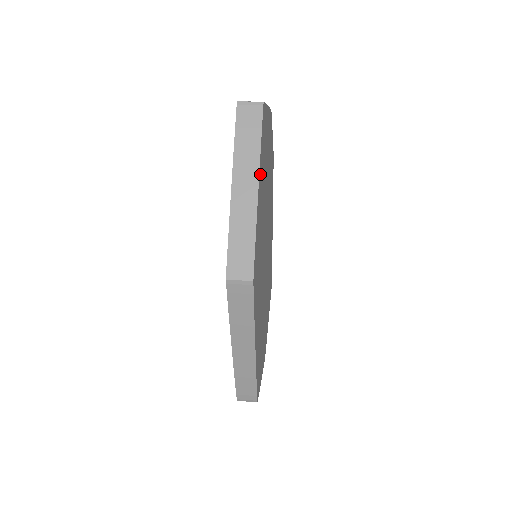
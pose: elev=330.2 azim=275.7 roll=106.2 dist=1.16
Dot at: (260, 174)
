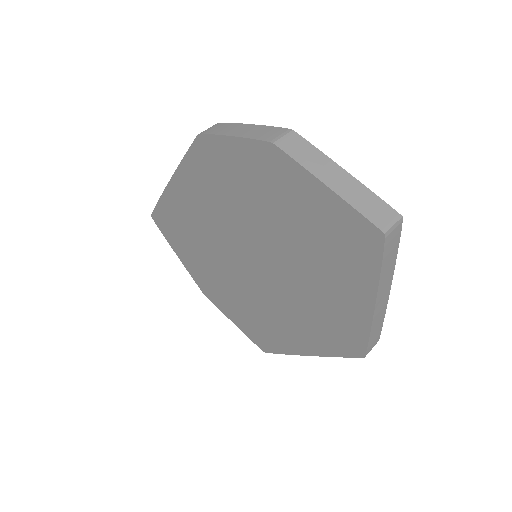
Dot at: occluded
